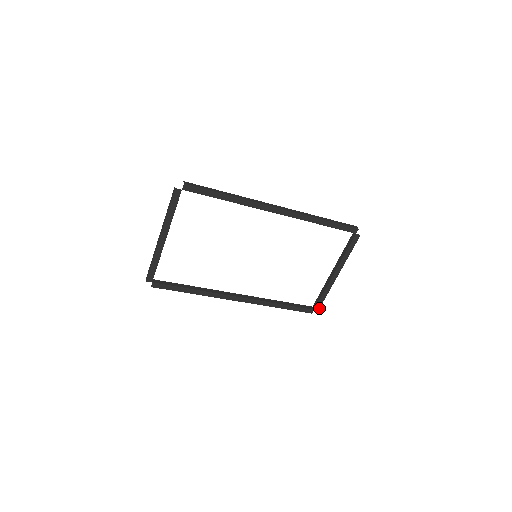
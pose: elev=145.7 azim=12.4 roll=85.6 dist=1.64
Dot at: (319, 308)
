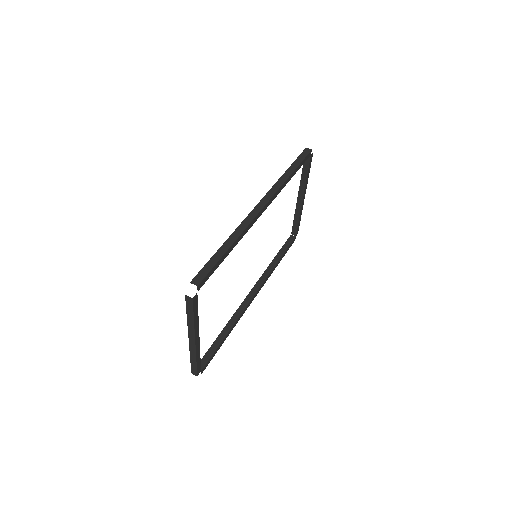
Dot at: occluded
